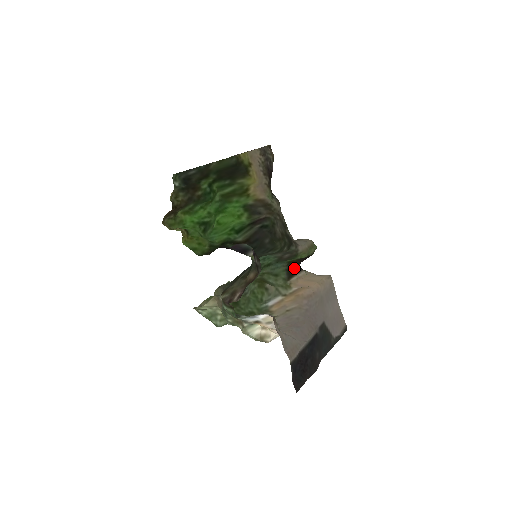
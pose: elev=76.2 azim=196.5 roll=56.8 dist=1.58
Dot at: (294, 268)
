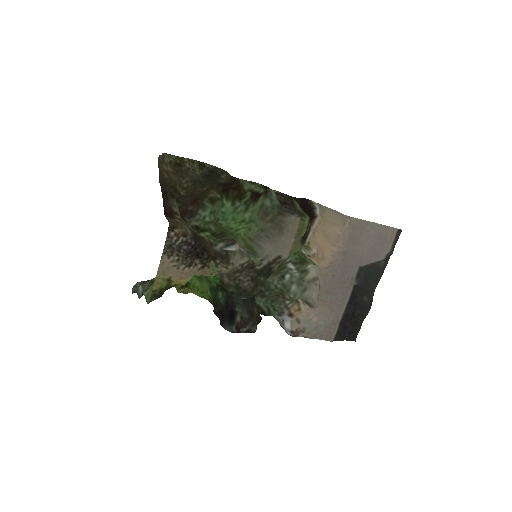
Dot at: occluded
